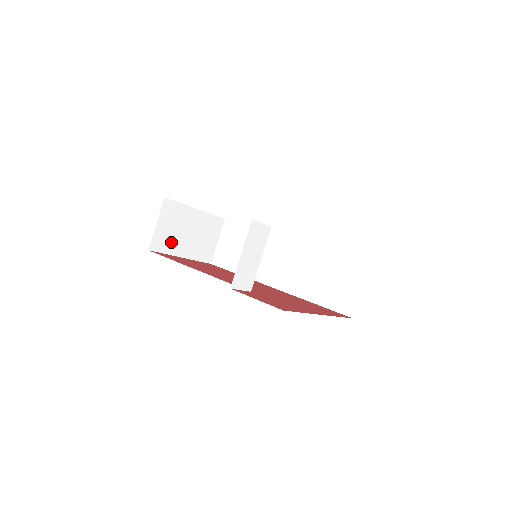
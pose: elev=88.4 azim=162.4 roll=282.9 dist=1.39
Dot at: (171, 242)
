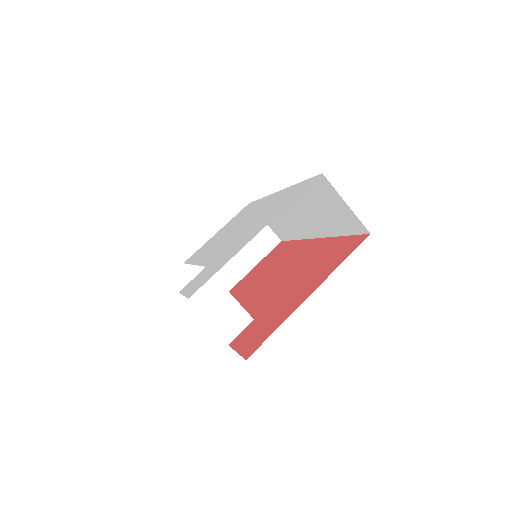
Dot at: (228, 275)
